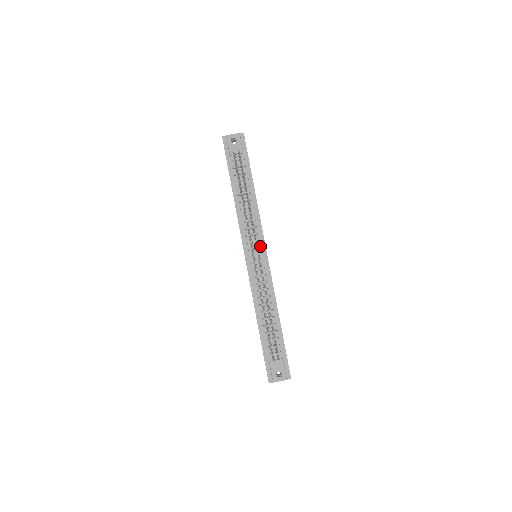
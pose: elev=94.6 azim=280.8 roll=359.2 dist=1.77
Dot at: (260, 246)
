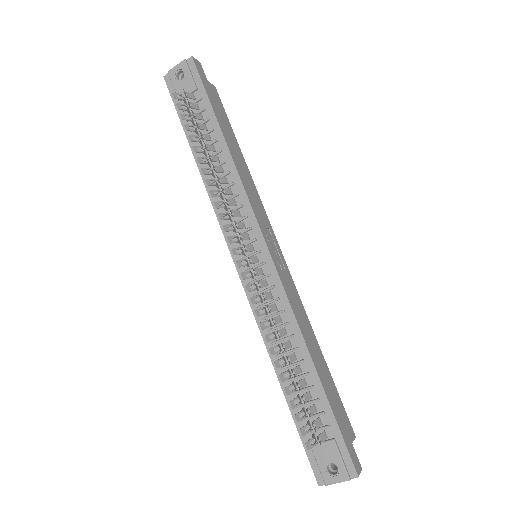
Dot at: (254, 238)
